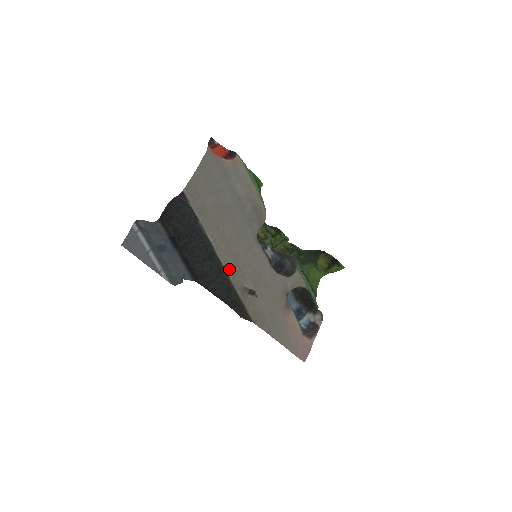
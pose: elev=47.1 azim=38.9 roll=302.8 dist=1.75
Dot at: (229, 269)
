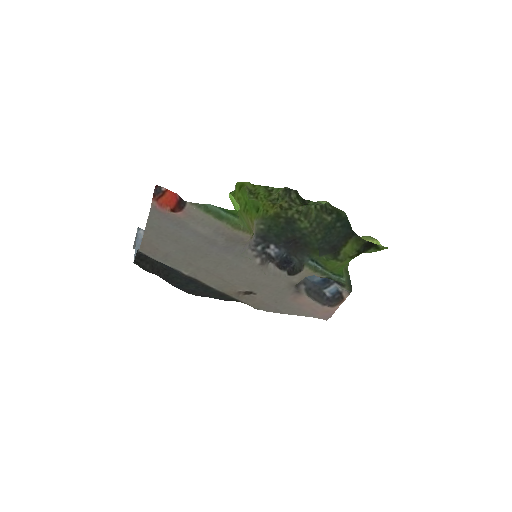
Dot at: (216, 285)
